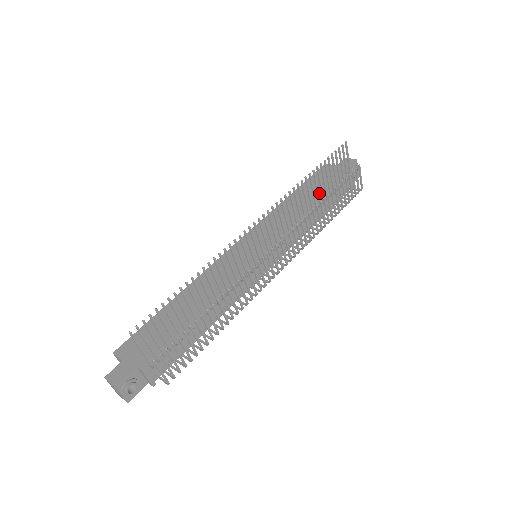
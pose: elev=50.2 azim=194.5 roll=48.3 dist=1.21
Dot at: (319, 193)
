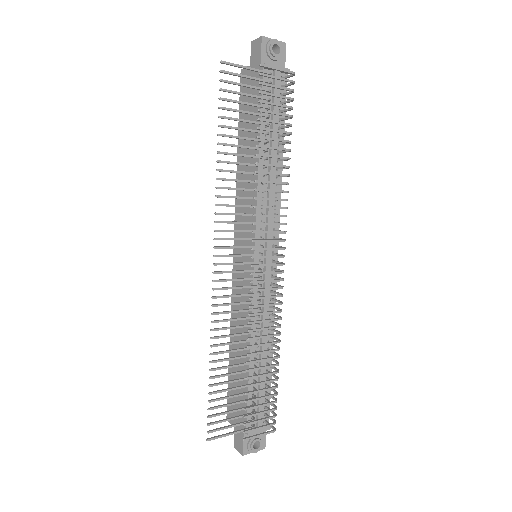
Dot at: occluded
